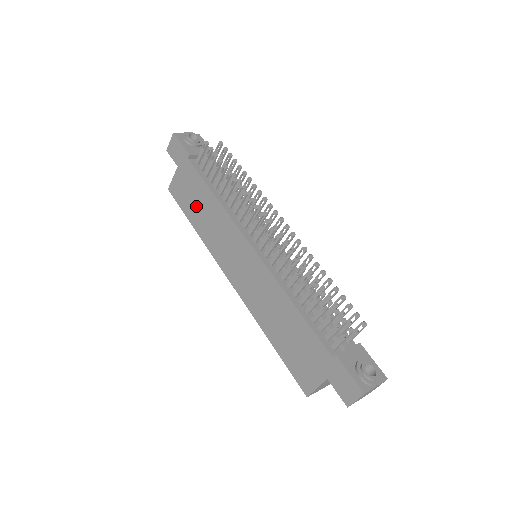
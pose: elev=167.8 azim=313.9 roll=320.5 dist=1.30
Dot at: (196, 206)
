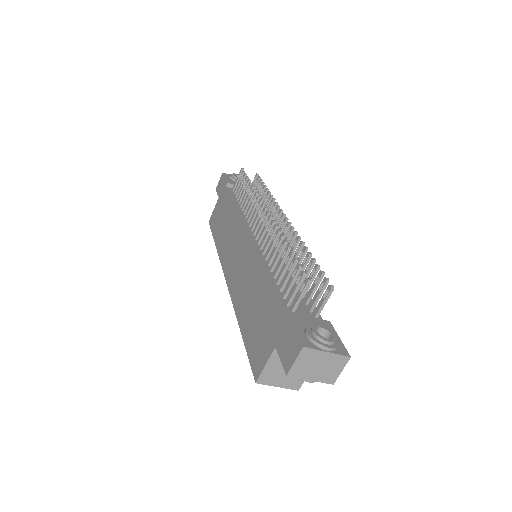
Dot at: (221, 223)
